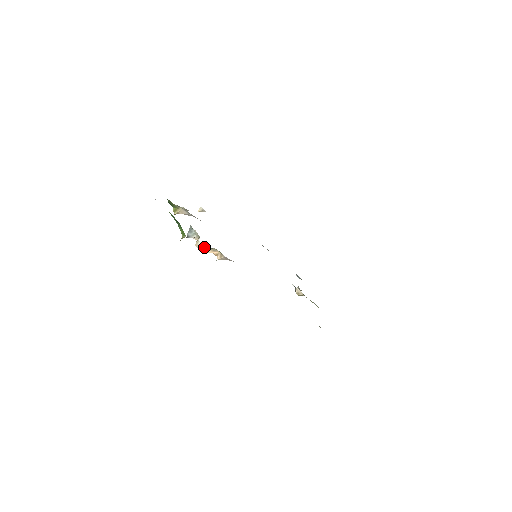
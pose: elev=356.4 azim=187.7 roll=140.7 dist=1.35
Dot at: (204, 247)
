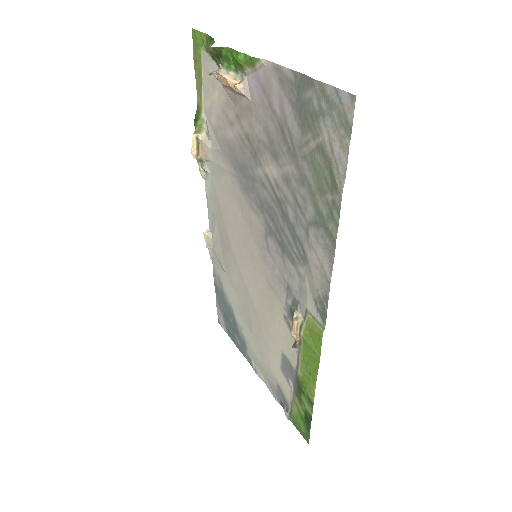
Dot at: (225, 73)
